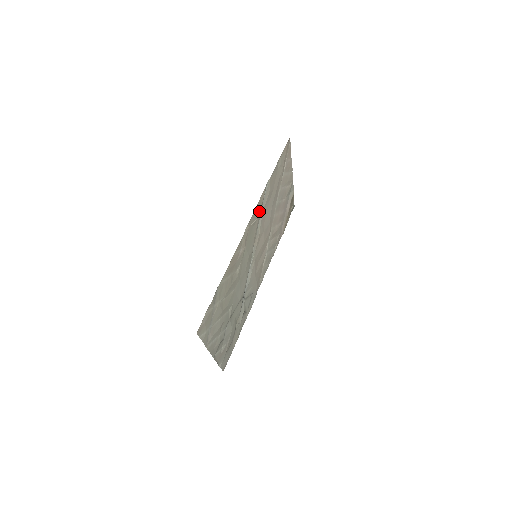
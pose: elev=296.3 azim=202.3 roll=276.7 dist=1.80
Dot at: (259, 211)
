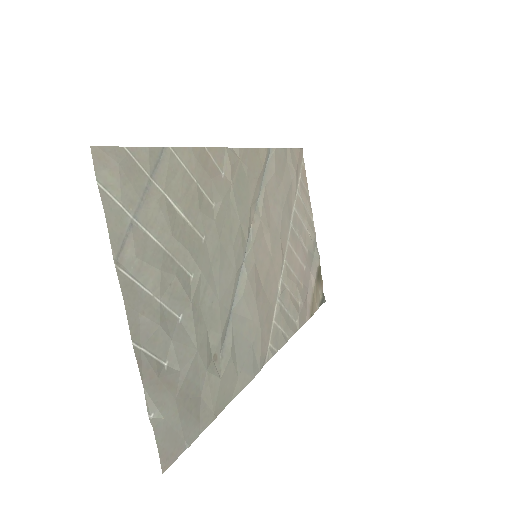
Dot at: (258, 171)
